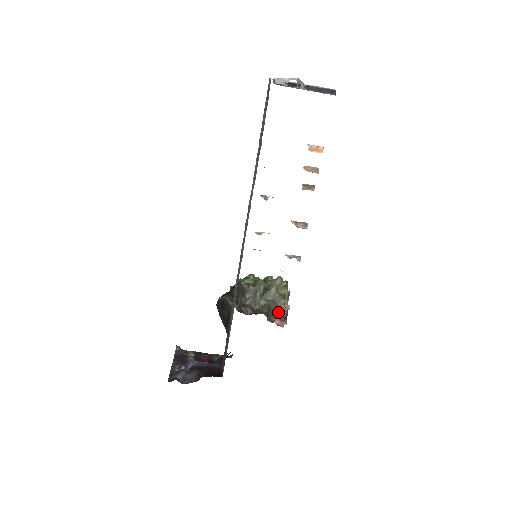
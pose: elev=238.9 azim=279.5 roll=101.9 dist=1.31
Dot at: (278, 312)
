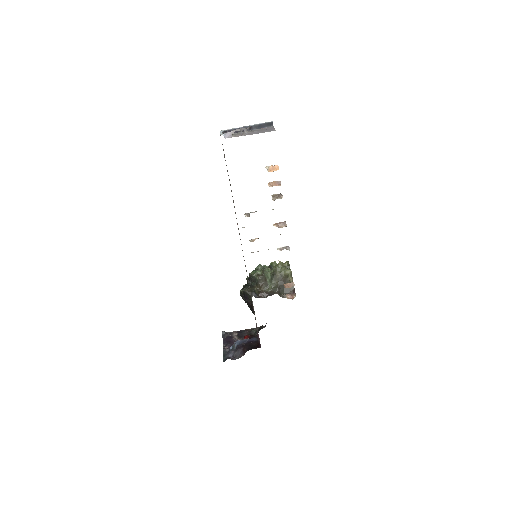
Dot at: (287, 288)
